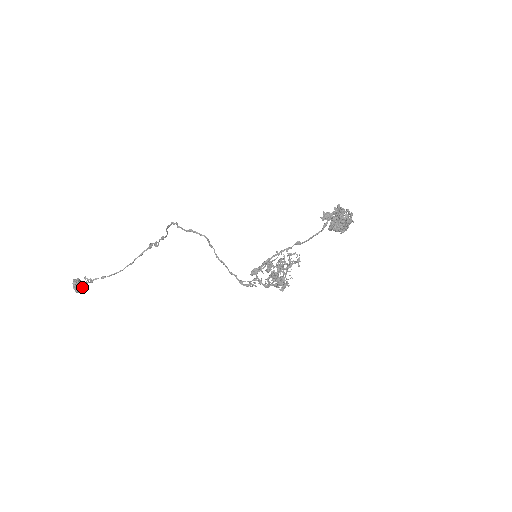
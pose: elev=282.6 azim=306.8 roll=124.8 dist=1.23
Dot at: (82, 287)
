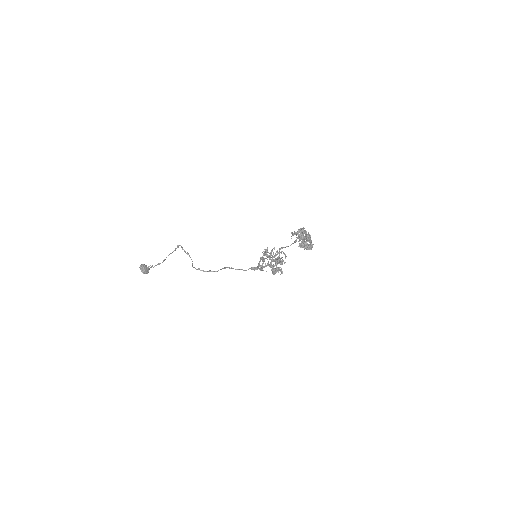
Dot at: (148, 269)
